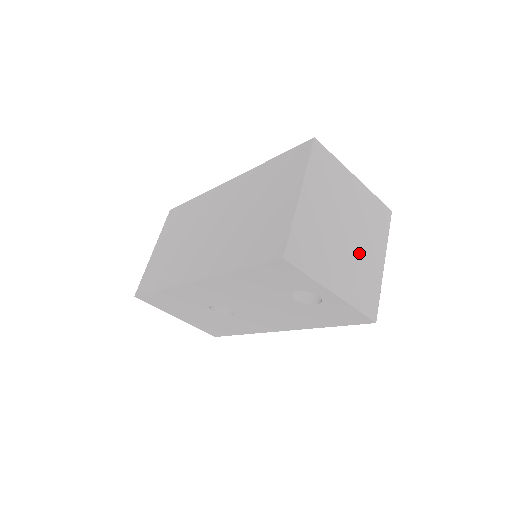
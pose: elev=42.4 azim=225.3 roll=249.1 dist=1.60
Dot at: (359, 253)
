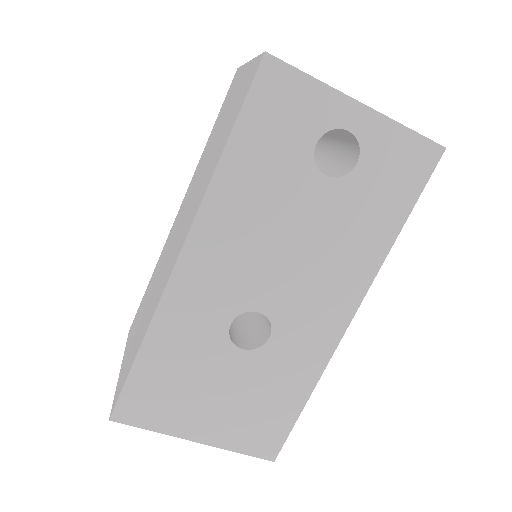
Dot at: occluded
